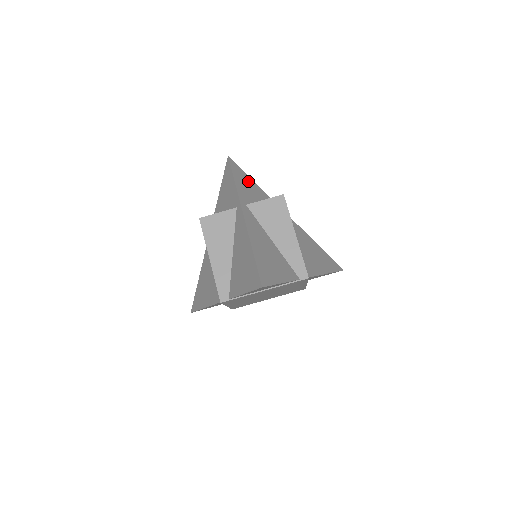
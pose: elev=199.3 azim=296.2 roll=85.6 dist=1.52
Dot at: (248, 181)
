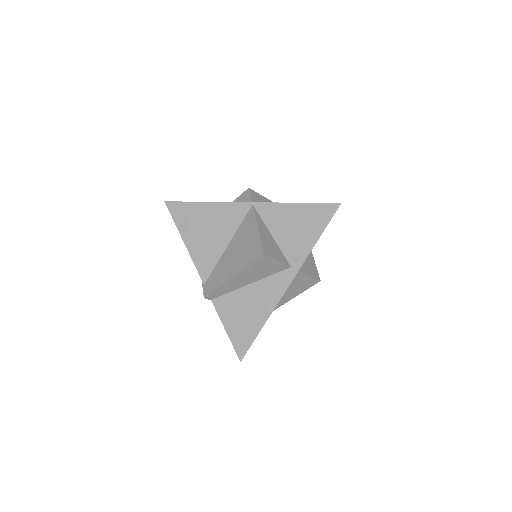
Dot at: occluded
